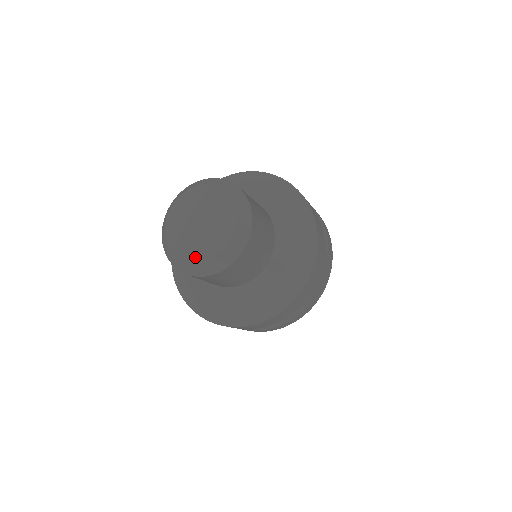
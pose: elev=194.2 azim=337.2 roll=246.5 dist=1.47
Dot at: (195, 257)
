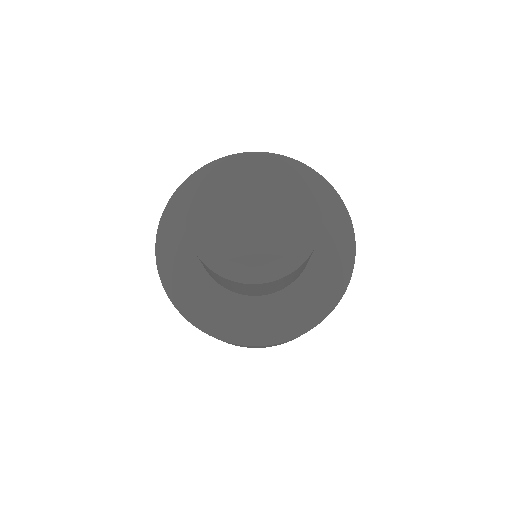
Dot at: (267, 255)
